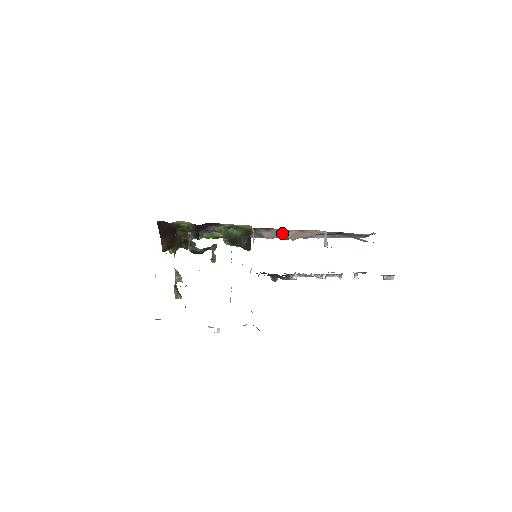
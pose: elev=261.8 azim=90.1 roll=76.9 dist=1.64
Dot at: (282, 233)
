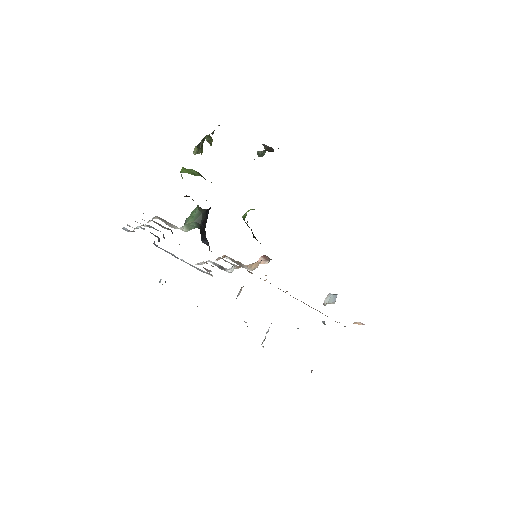
Dot at: occluded
